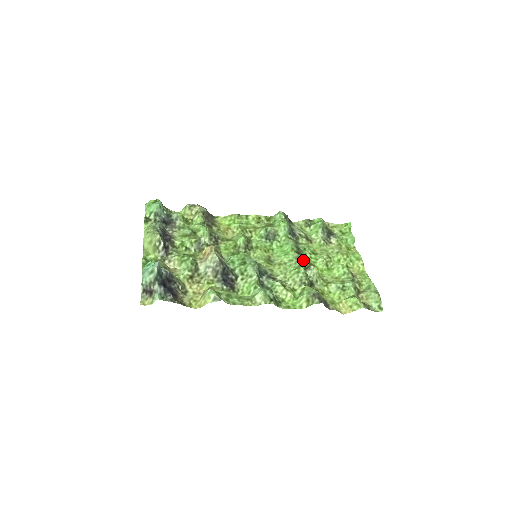
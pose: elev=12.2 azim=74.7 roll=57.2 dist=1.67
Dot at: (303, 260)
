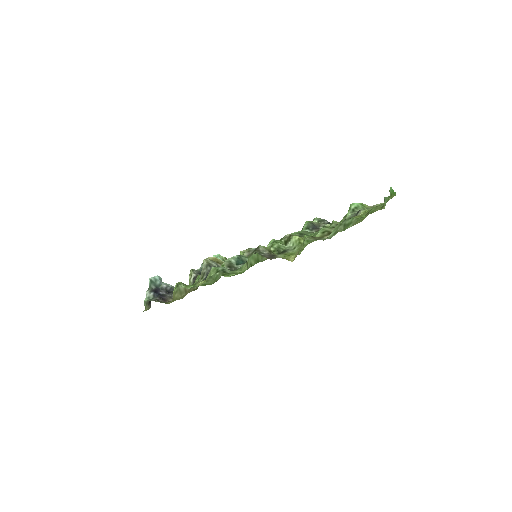
Dot at: (285, 235)
